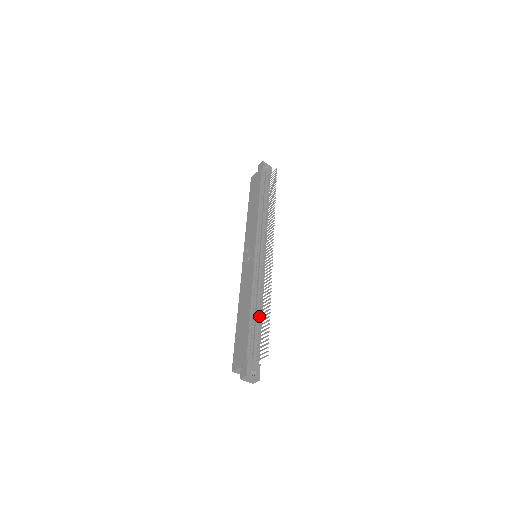
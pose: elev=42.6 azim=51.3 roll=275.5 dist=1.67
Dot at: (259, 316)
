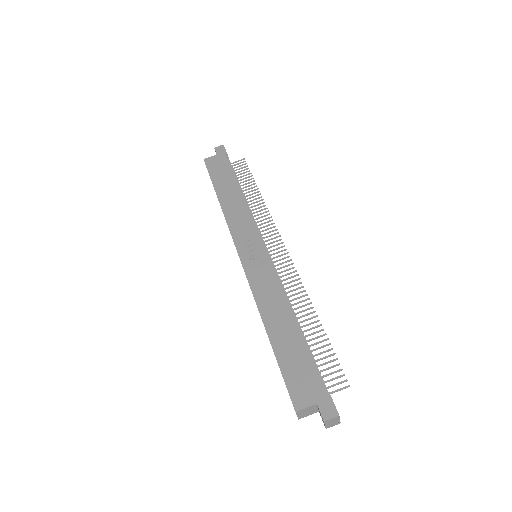
Dot at: occluded
